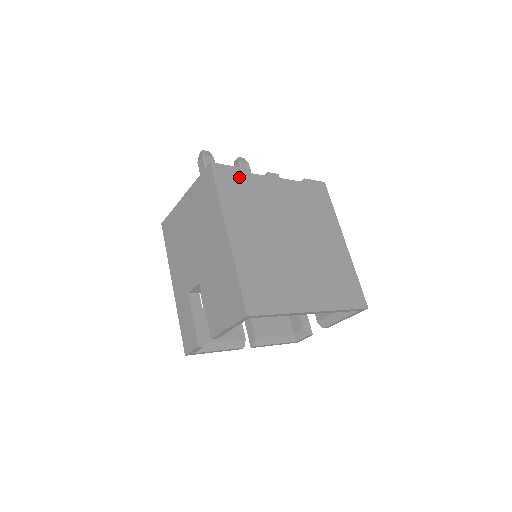
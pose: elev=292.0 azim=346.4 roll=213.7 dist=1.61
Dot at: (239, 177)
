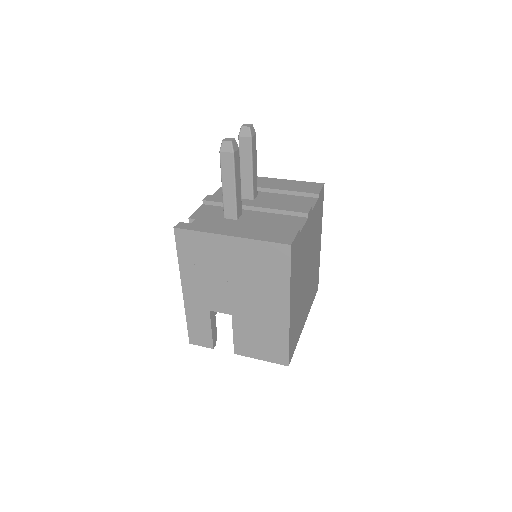
Dot at: (299, 241)
